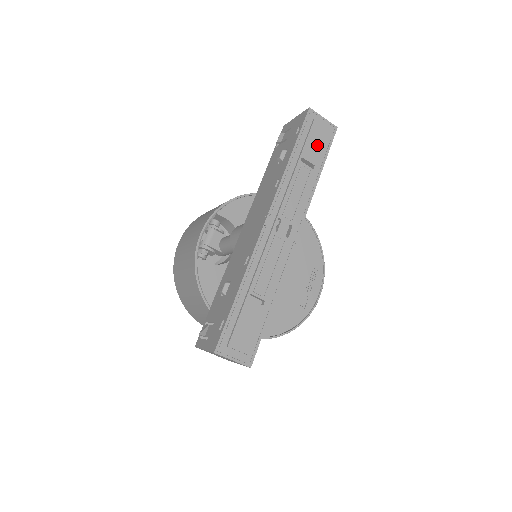
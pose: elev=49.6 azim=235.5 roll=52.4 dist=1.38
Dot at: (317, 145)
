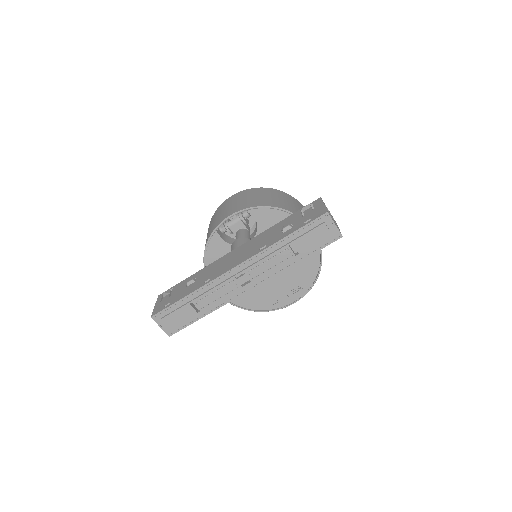
Dot at: (312, 241)
